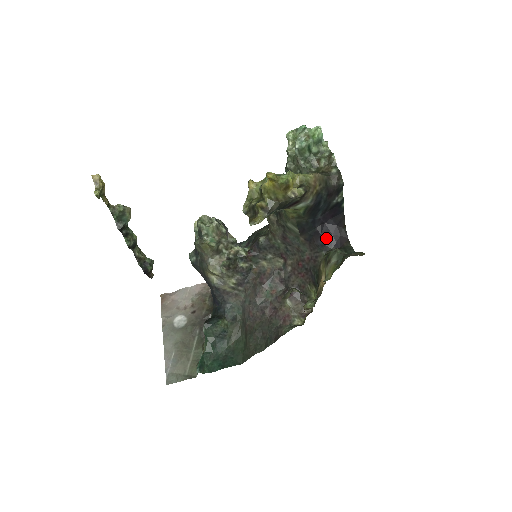
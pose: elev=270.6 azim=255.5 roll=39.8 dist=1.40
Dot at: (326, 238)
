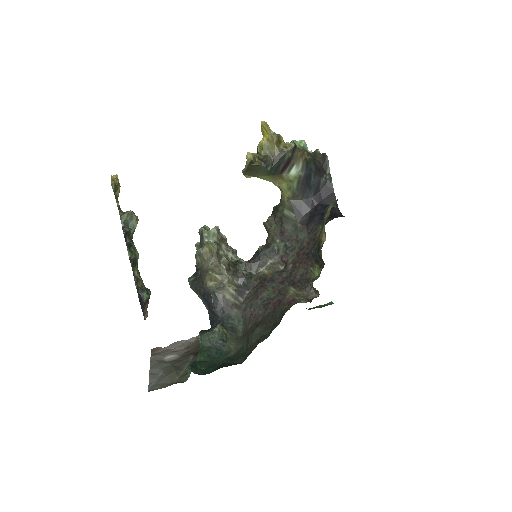
Dot at: (321, 215)
